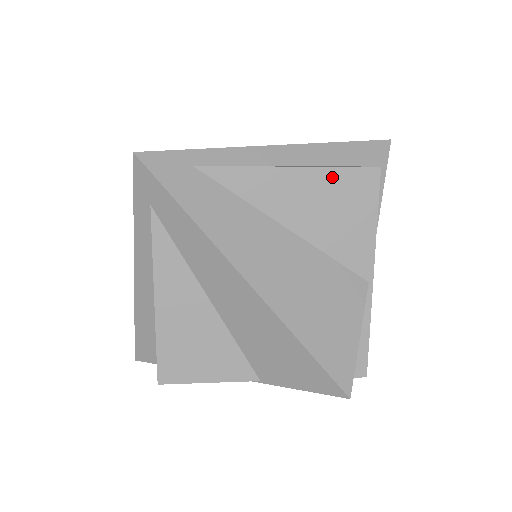
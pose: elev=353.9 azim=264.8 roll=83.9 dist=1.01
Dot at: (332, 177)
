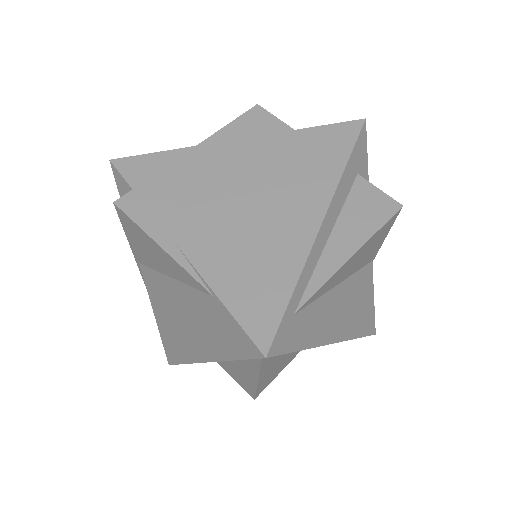
Dot at: (375, 236)
